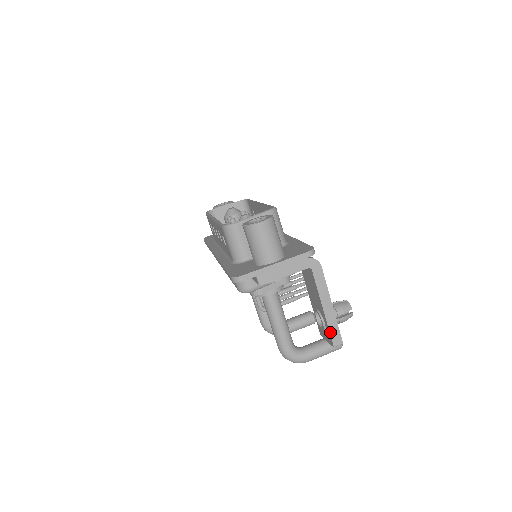
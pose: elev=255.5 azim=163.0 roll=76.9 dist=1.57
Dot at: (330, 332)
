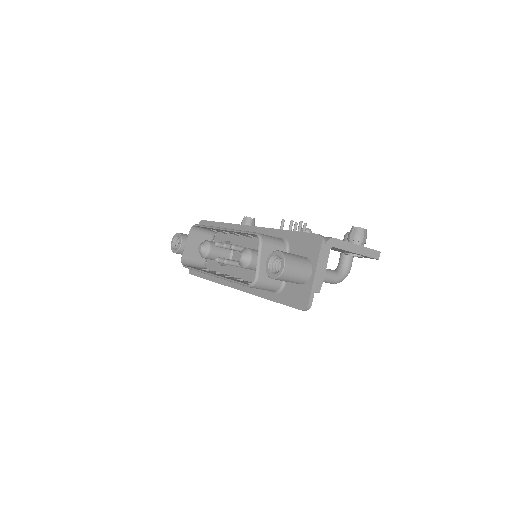
Dot at: (370, 257)
